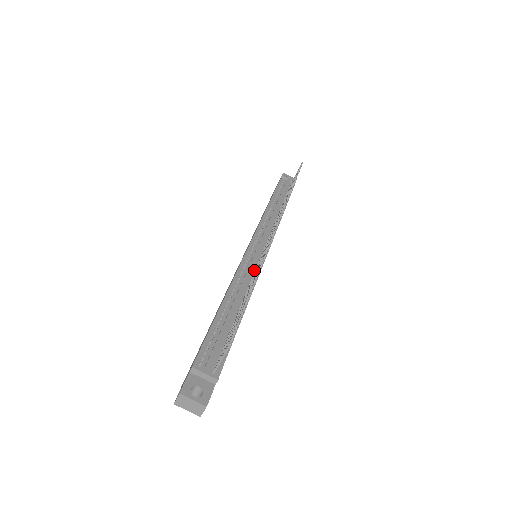
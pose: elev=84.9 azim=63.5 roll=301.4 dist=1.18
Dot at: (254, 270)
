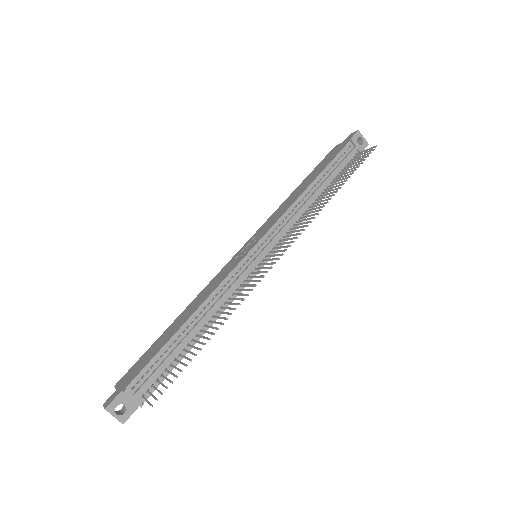
Dot at: (239, 285)
